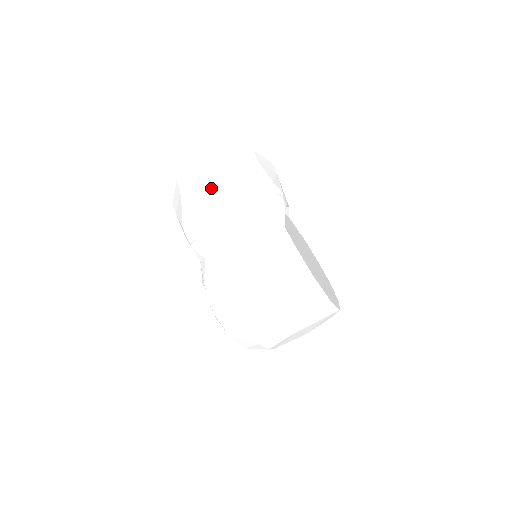
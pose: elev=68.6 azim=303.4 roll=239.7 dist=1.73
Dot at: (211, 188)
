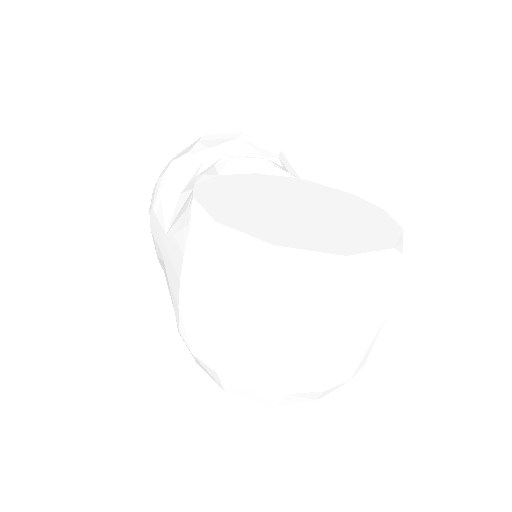
Dot at: (150, 208)
